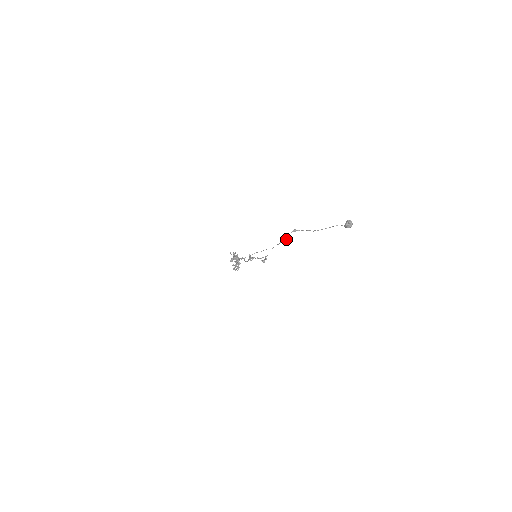
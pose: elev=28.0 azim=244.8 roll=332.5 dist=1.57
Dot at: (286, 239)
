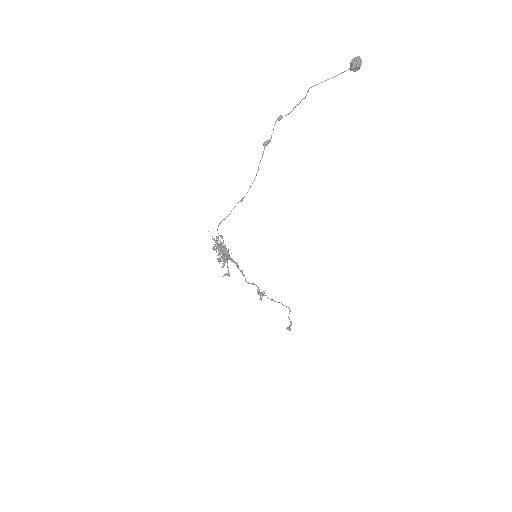
Dot at: (271, 136)
